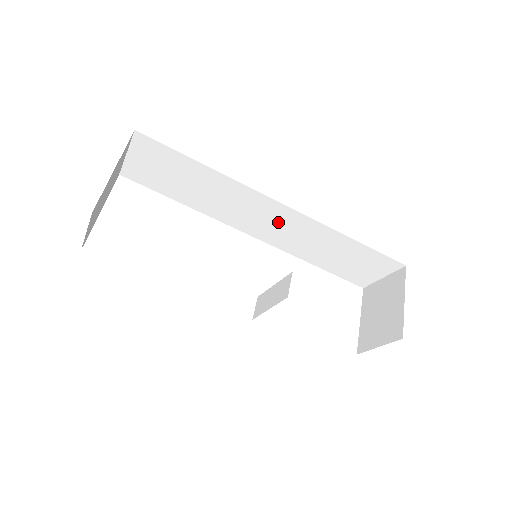
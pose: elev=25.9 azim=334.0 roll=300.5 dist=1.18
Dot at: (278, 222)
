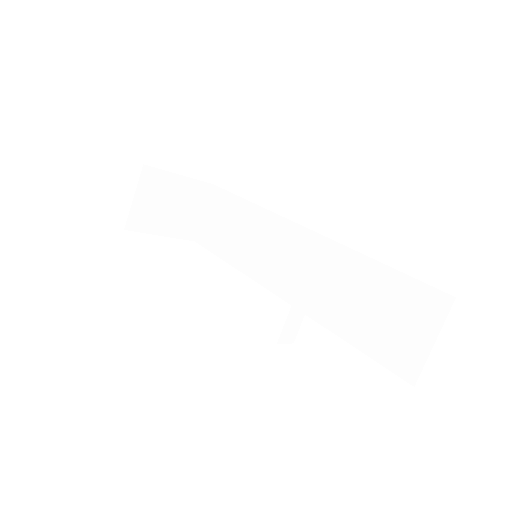
Dot at: (300, 259)
